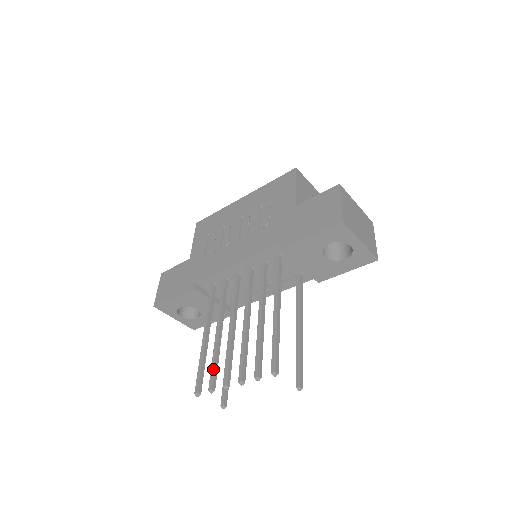
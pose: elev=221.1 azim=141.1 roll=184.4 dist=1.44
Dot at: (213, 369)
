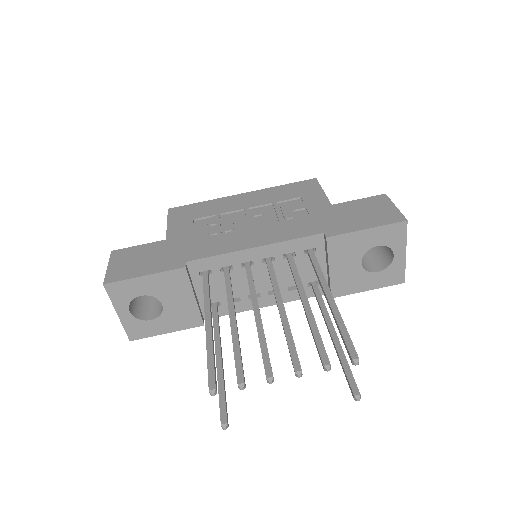
Dot at: (239, 359)
